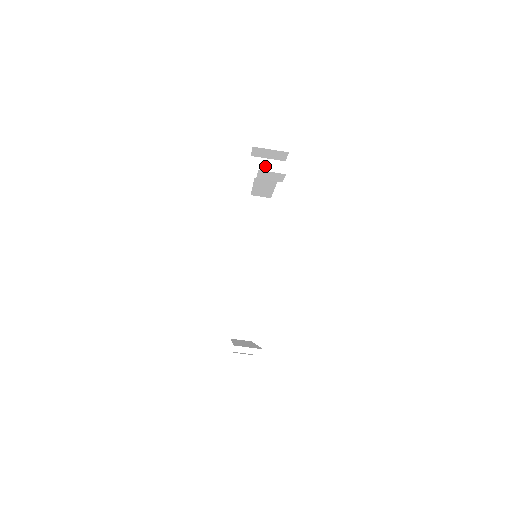
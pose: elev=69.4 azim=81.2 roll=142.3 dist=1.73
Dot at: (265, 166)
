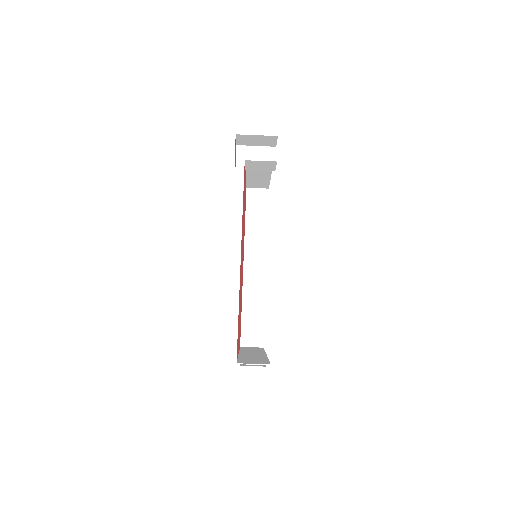
Dot at: (254, 155)
